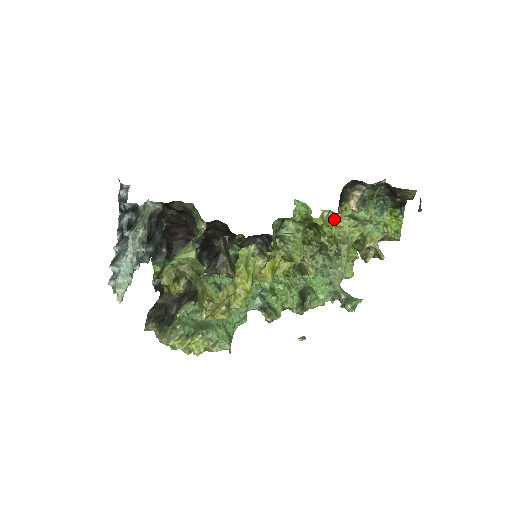
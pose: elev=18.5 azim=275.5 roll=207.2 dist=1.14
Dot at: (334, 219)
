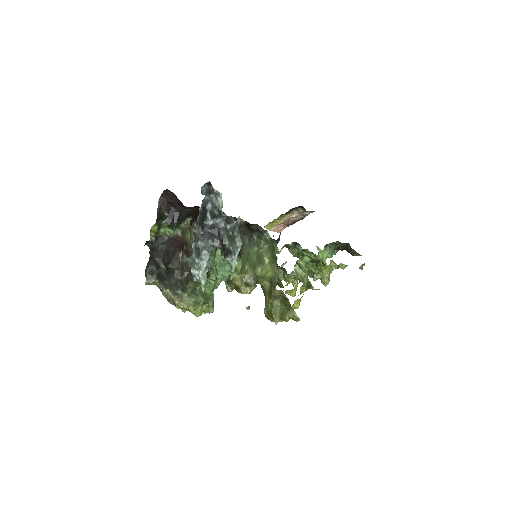
Dot at: (332, 266)
